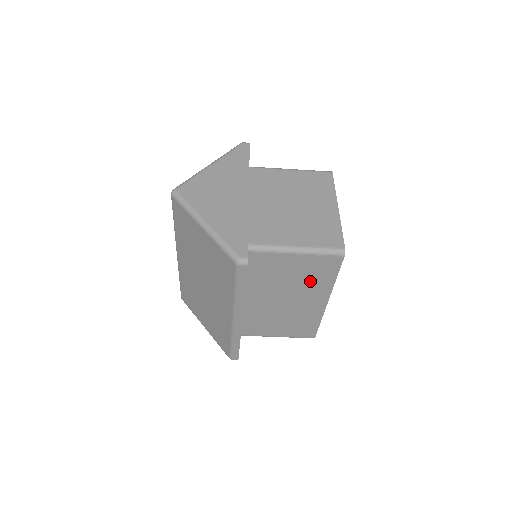
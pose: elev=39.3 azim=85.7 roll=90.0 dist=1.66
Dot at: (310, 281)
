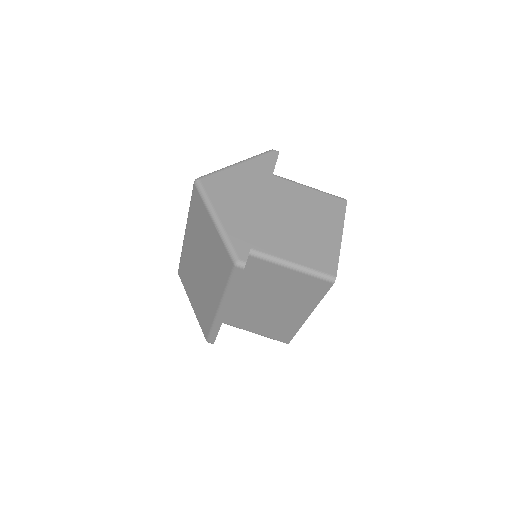
Dot at: (297, 295)
